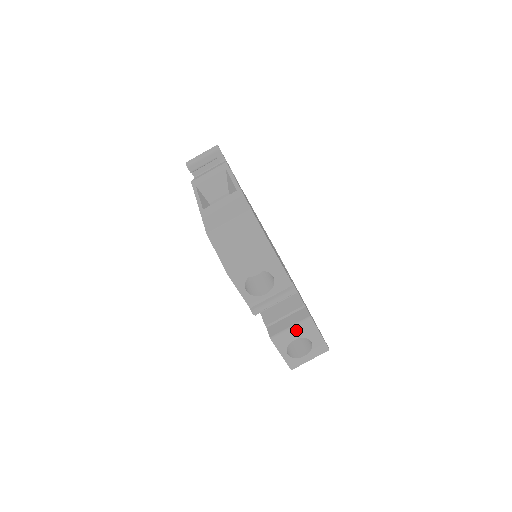
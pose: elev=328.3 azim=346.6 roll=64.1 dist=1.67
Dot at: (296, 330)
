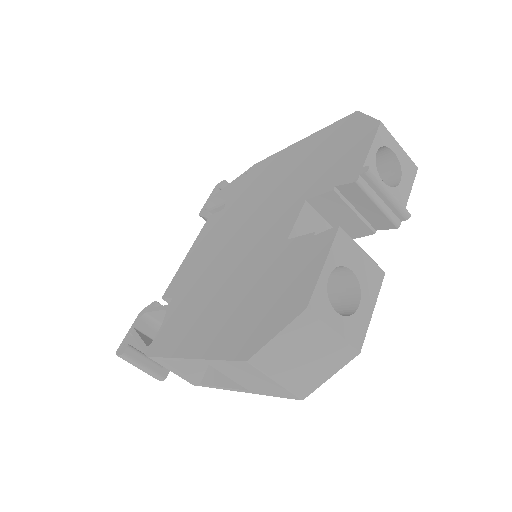
Dot at: (363, 262)
